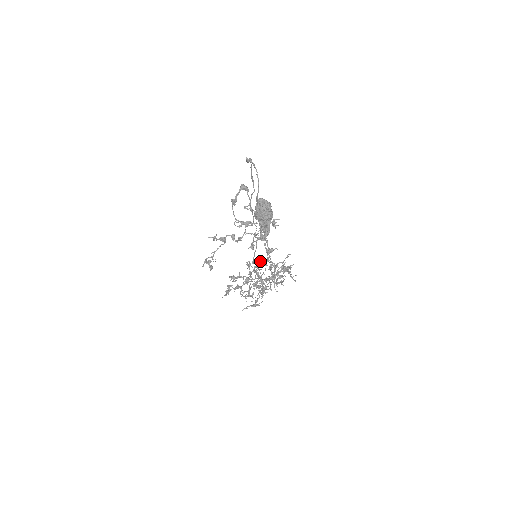
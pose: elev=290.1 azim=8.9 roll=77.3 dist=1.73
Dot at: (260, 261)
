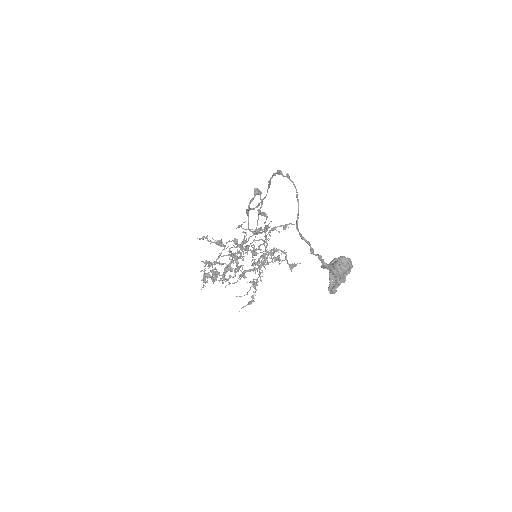
Dot at: occluded
